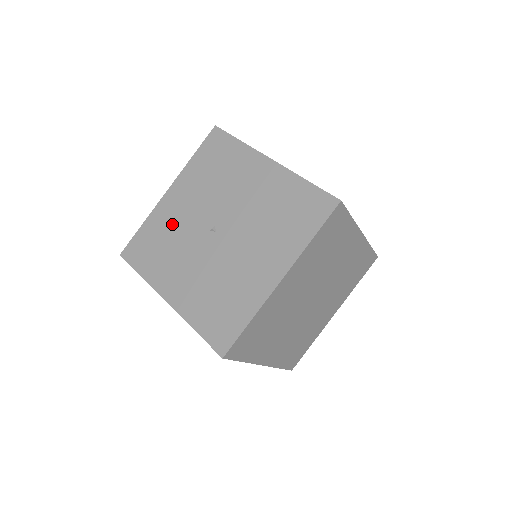
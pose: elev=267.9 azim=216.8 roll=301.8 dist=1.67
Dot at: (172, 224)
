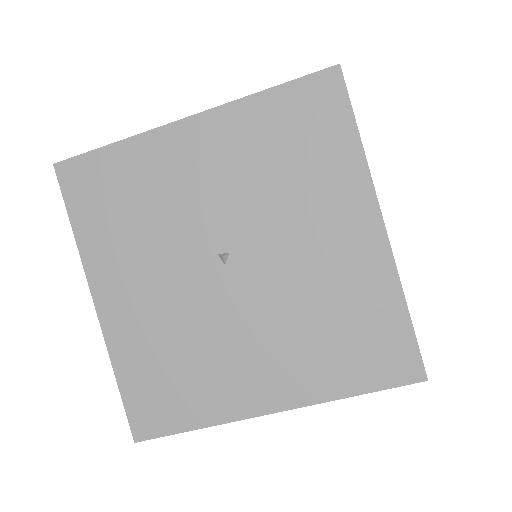
Dot at: (165, 188)
